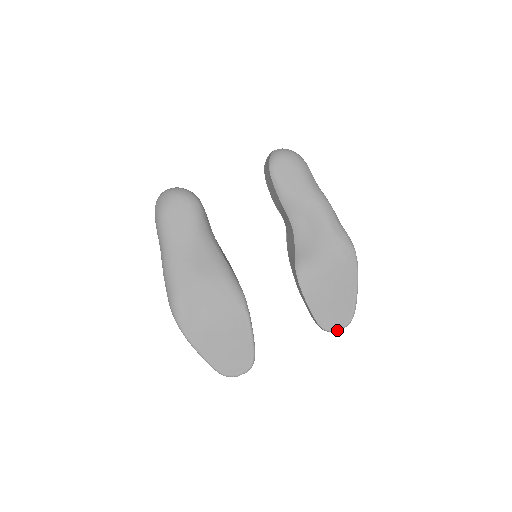
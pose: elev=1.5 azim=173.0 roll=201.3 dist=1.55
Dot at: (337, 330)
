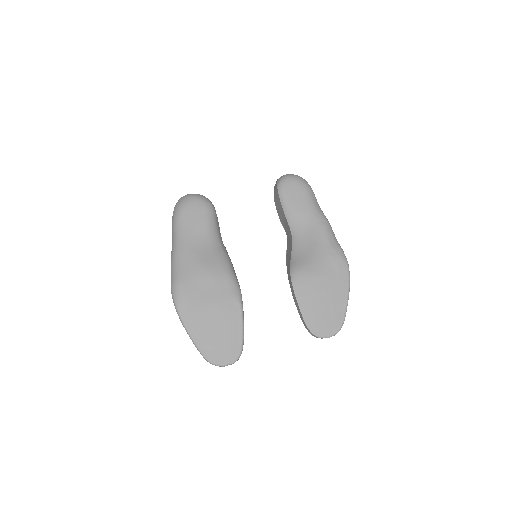
Dot at: (325, 337)
